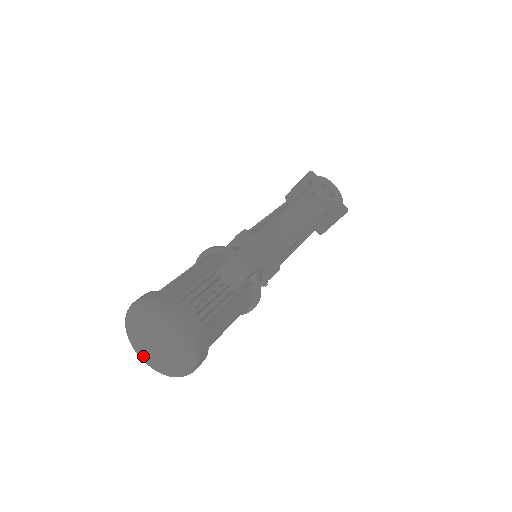
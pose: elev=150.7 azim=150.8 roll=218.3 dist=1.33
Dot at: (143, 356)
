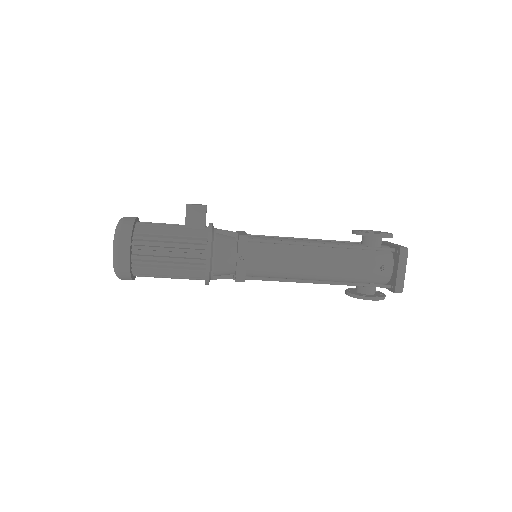
Dot at: occluded
